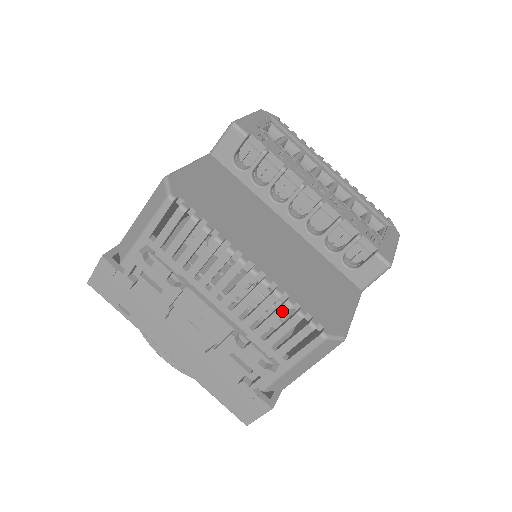
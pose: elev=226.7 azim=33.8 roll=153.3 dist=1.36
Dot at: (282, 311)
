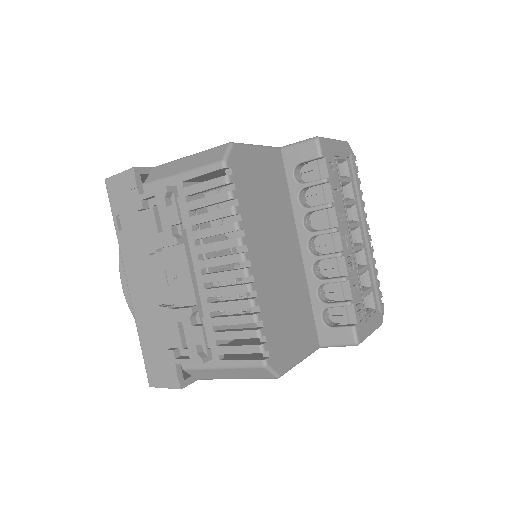
Dot at: (246, 319)
